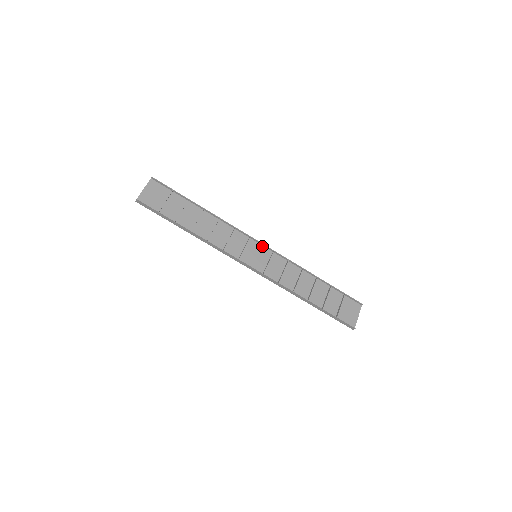
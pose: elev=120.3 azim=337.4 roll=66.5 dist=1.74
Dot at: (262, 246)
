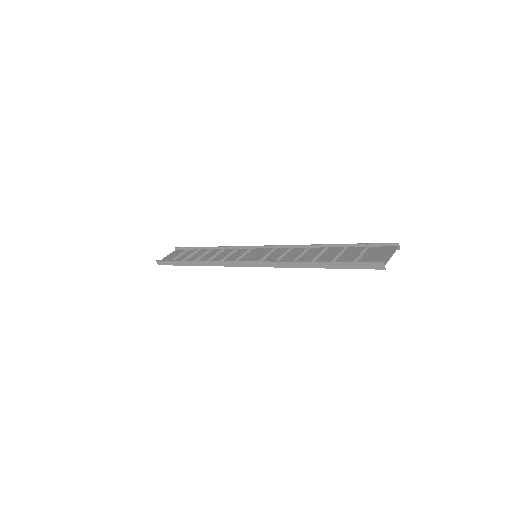
Dot at: (265, 249)
